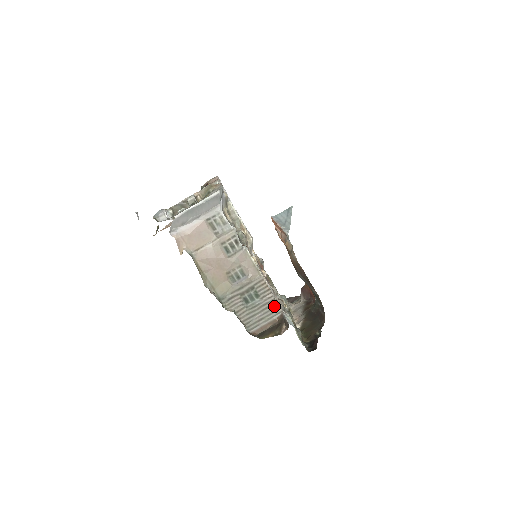
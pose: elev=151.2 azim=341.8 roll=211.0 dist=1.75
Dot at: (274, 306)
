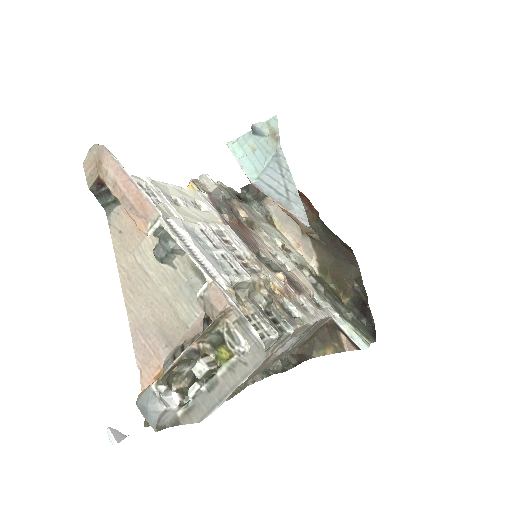
Dot at: (322, 322)
